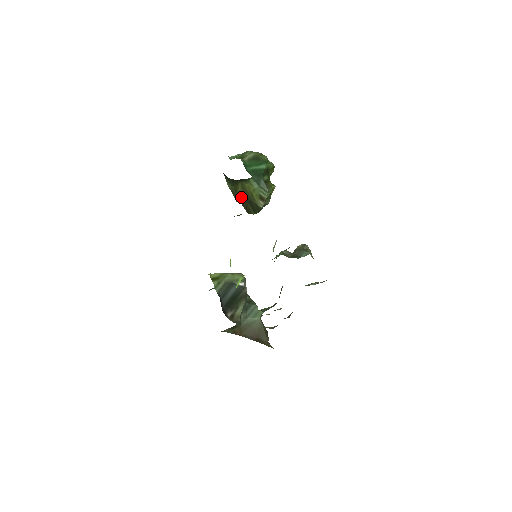
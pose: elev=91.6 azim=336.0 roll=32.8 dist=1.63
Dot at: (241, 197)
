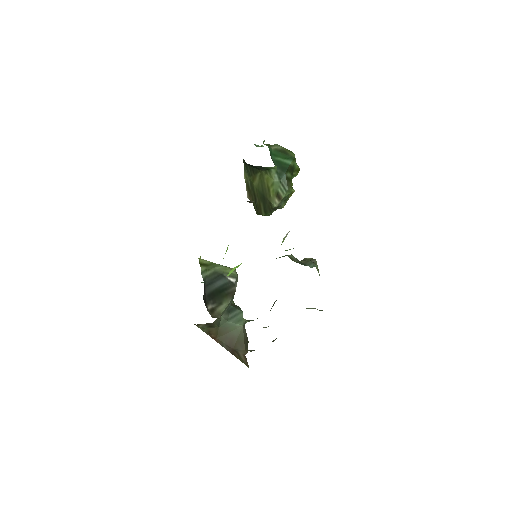
Dot at: (255, 192)
